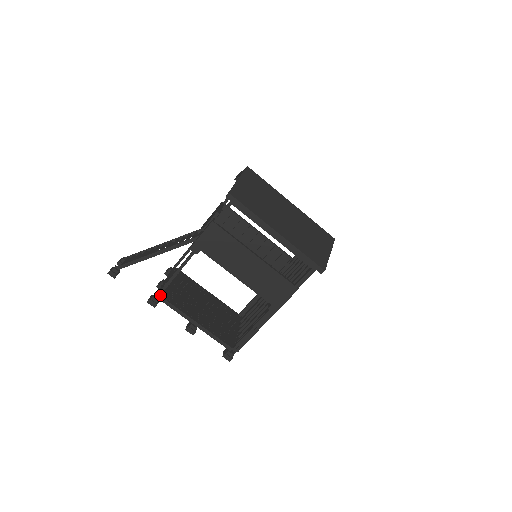
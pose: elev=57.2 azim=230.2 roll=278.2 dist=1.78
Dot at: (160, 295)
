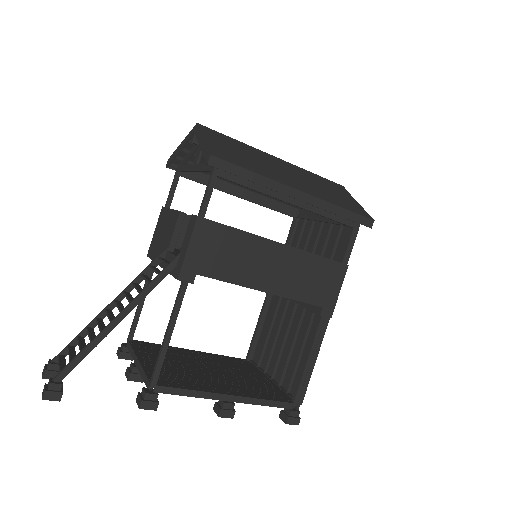
Dot at: (155, 384)
